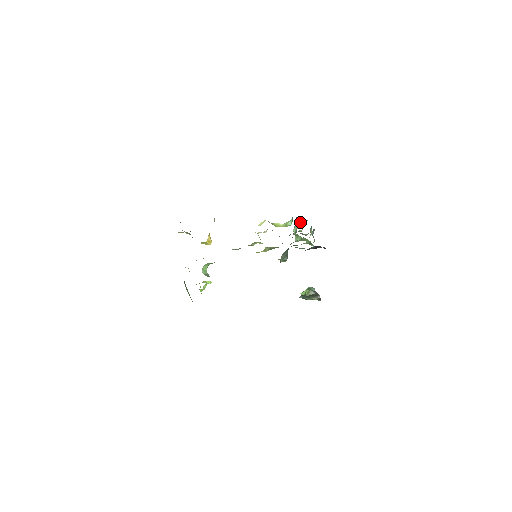
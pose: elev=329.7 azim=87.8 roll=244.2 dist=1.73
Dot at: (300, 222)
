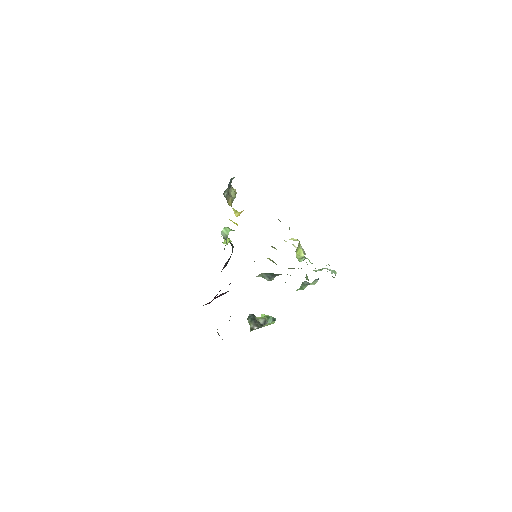
Dot at: (323, 268)
